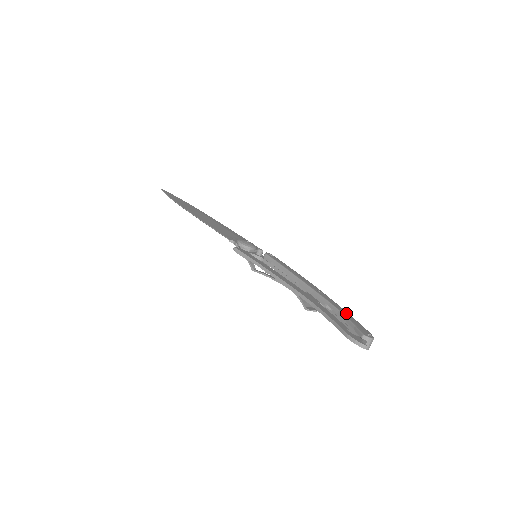
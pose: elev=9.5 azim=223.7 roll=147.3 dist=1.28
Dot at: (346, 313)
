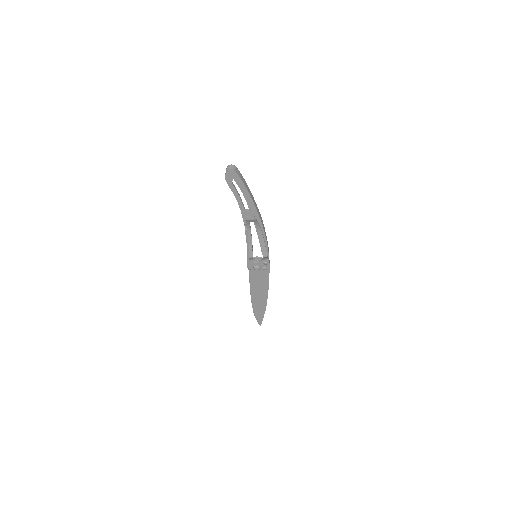
Dot at: occluded
